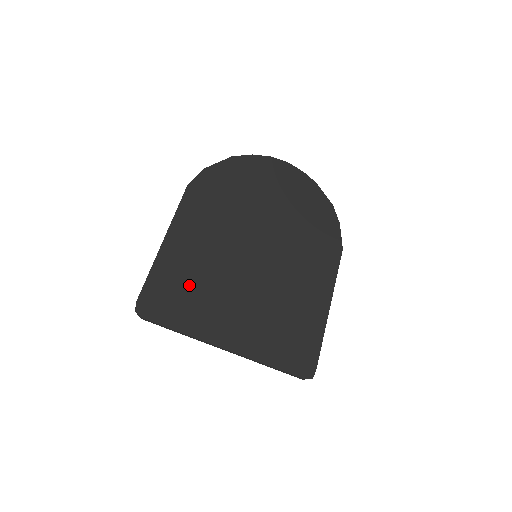
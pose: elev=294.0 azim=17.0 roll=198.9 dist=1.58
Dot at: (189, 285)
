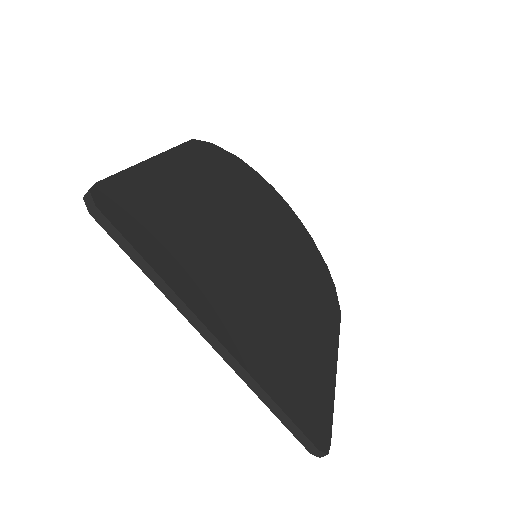
Dot at: (176, 222)
